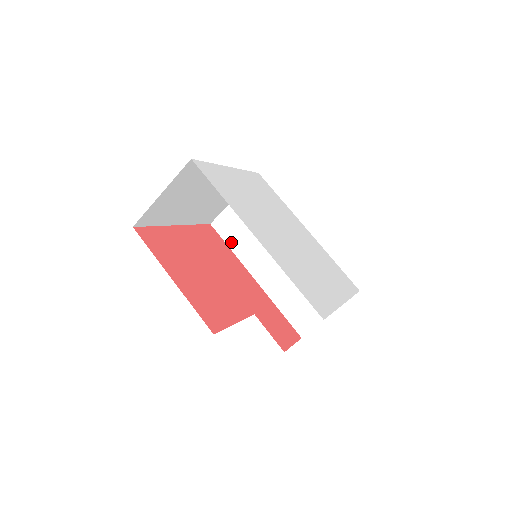
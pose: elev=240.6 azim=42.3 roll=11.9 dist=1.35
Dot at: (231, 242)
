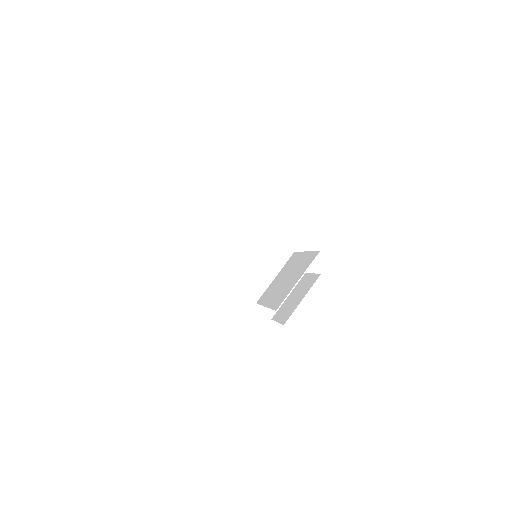
Dot at: (200, 257)
